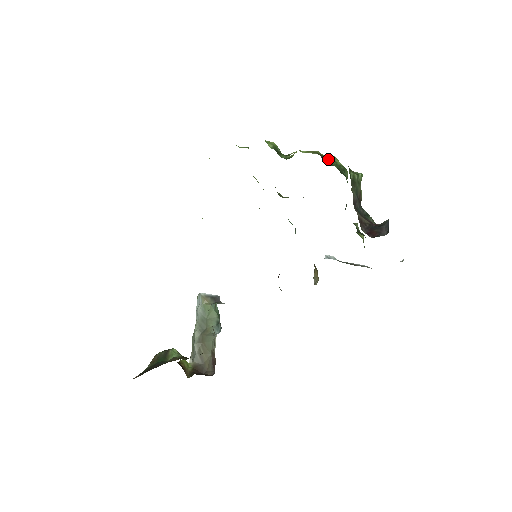
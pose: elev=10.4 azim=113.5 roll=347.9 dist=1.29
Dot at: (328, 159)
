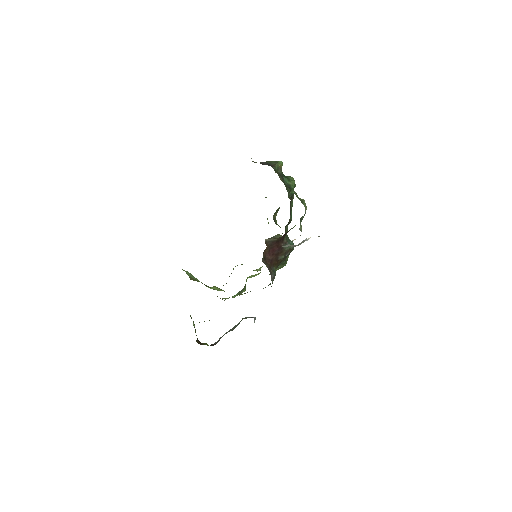
Dot at: occluded
